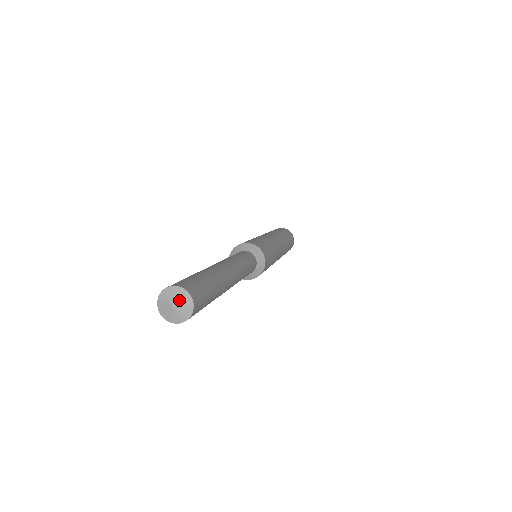
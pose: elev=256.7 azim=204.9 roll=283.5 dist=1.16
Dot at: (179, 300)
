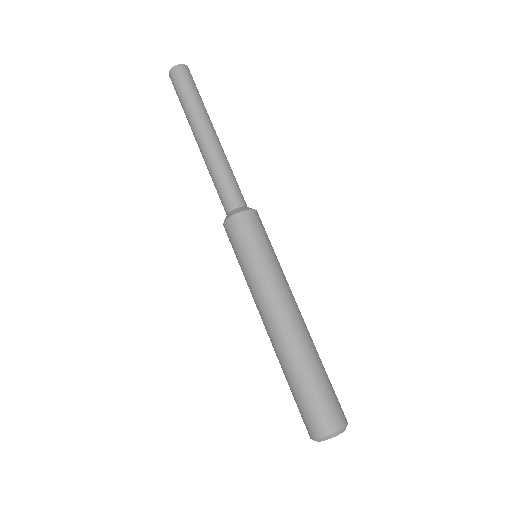
Dot at: occluded
